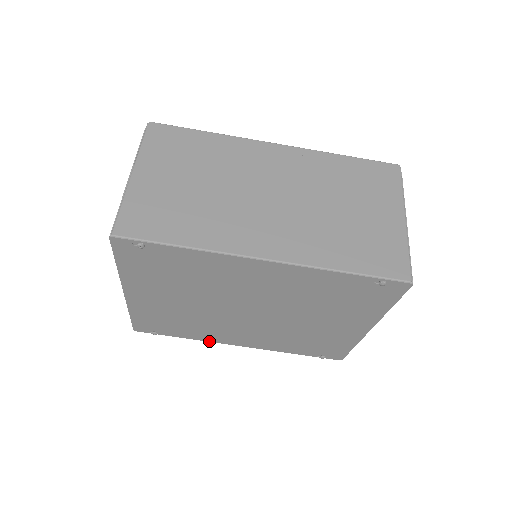
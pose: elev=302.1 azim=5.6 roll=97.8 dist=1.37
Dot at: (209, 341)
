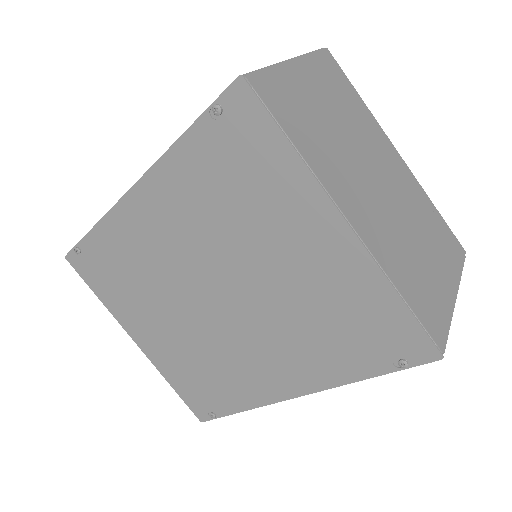
Dot at: (262, 405)
